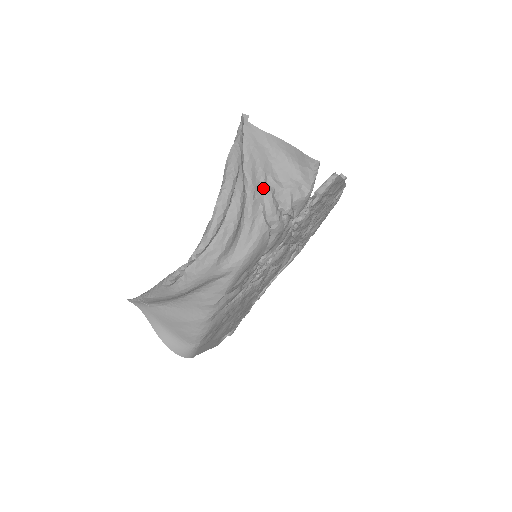
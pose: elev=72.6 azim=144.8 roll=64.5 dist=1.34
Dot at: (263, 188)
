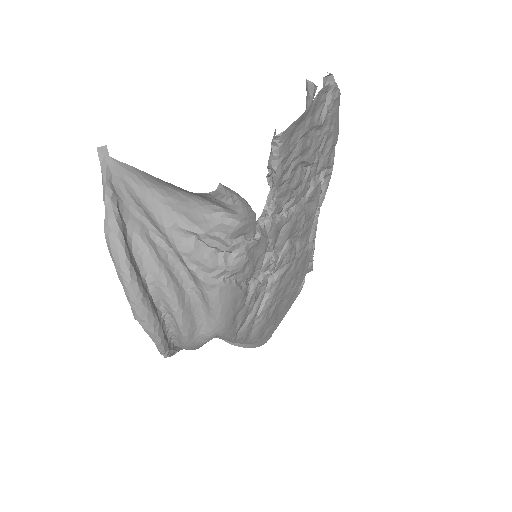
Dot at: (179, 250)
